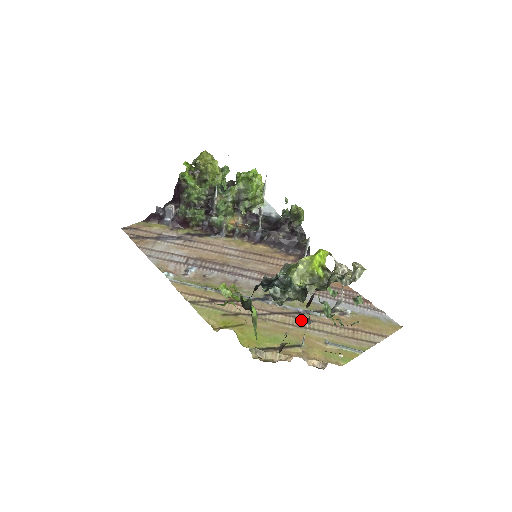
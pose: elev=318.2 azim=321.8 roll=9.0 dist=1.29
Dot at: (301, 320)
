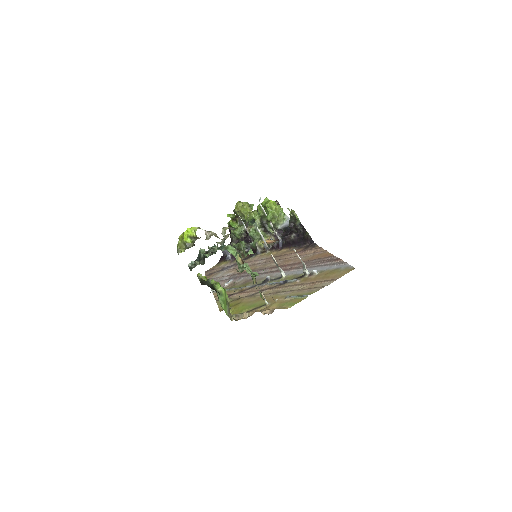
Dot at: (279, 289)
